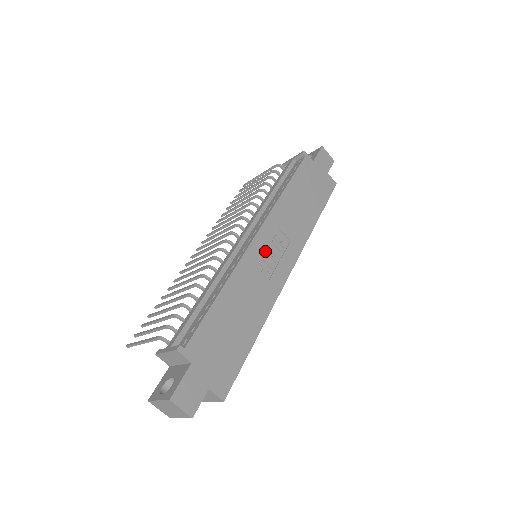
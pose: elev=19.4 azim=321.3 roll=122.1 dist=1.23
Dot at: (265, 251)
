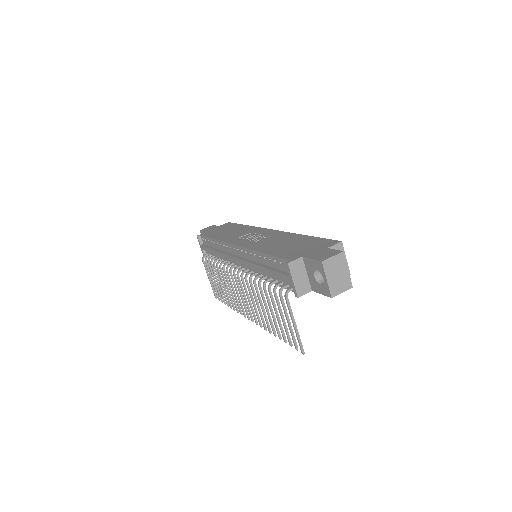
Dot at: (249, 240)
